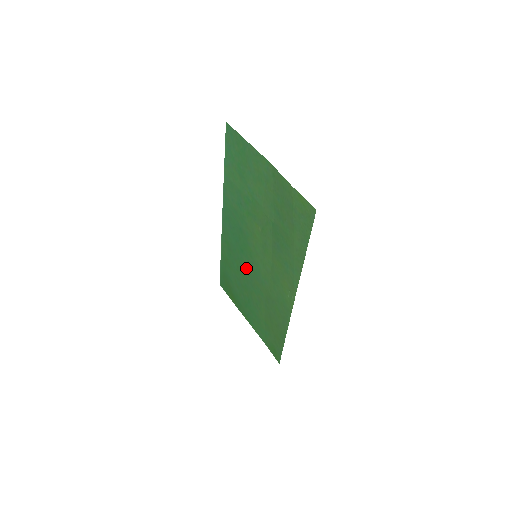
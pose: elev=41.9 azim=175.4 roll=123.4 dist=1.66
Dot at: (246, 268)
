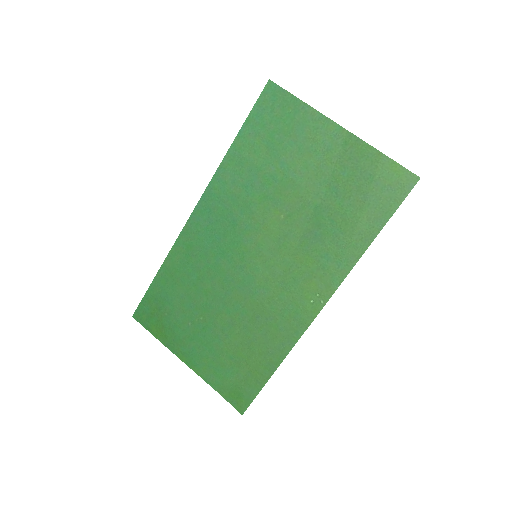
Dot at: (221, 278)
